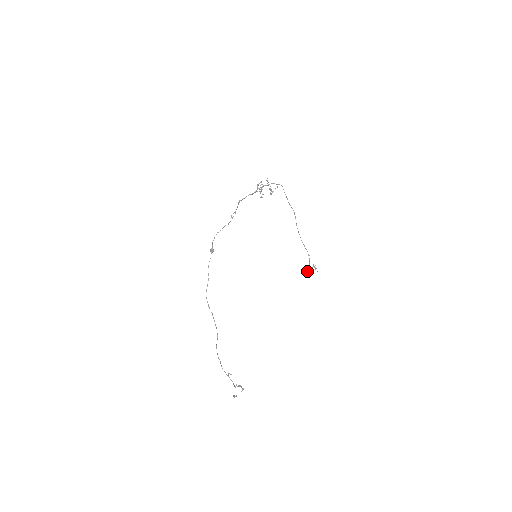
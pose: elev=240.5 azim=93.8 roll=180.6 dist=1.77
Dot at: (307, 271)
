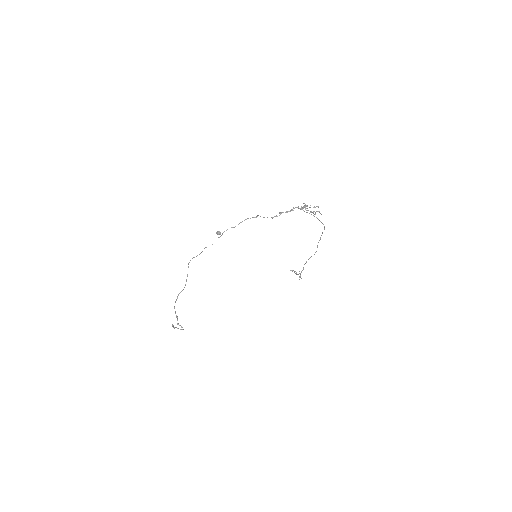
Dot at: (292, 271)
